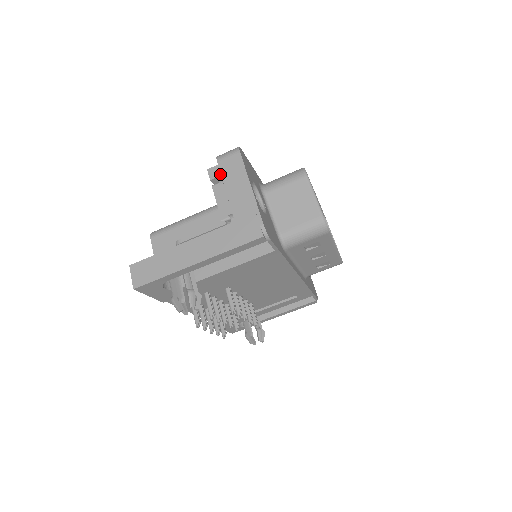
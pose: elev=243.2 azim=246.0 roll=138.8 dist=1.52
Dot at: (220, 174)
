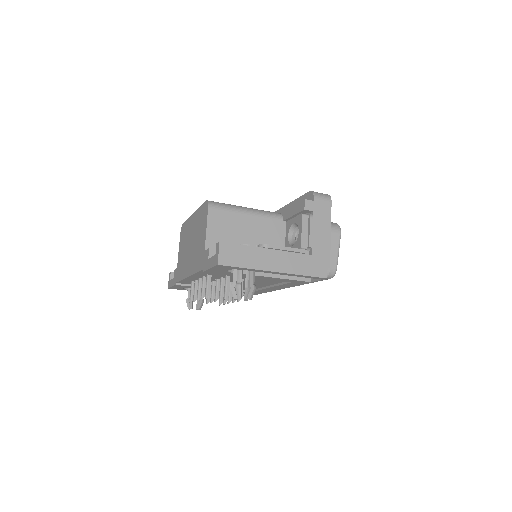
Dot at: (313, 210)
